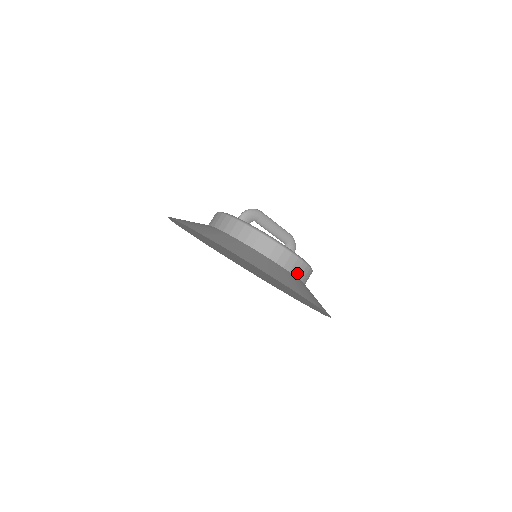
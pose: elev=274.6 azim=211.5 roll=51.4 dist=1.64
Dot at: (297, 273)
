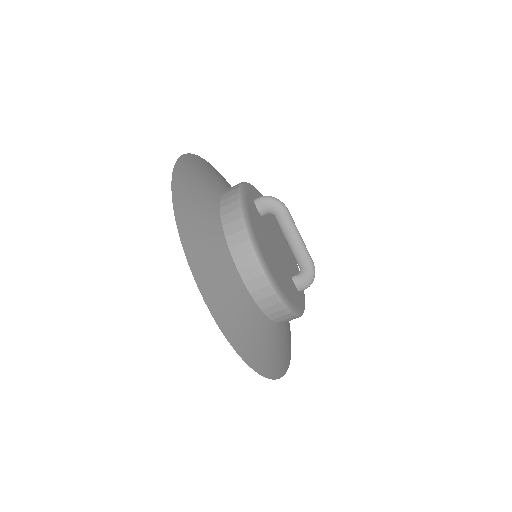
Dot at: (255, 292)
